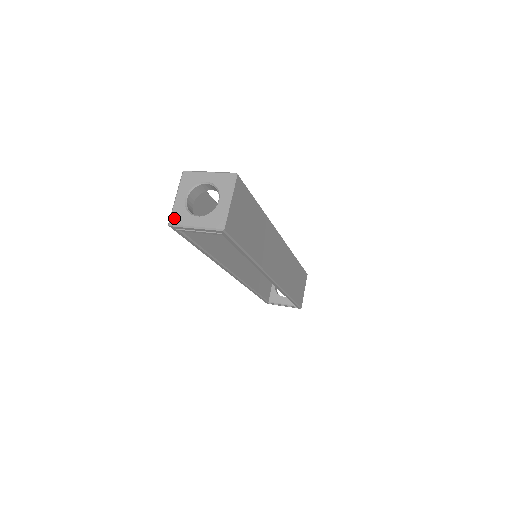
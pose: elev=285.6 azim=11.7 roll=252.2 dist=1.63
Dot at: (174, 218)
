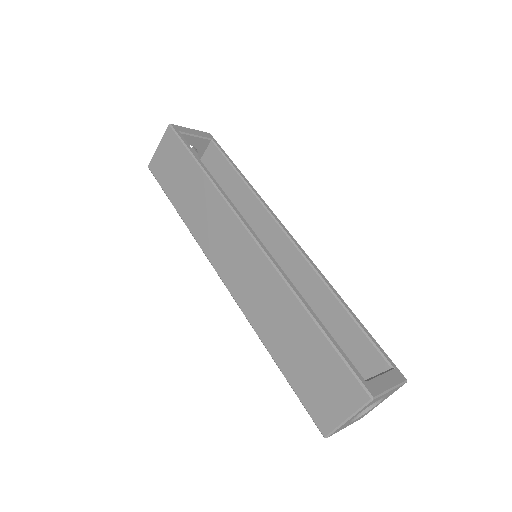
Dot at: occluded
